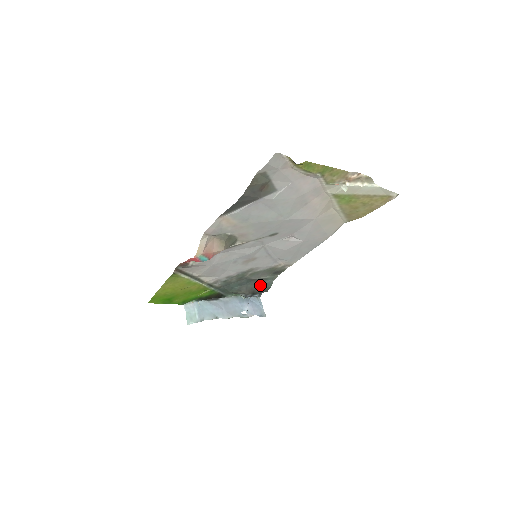
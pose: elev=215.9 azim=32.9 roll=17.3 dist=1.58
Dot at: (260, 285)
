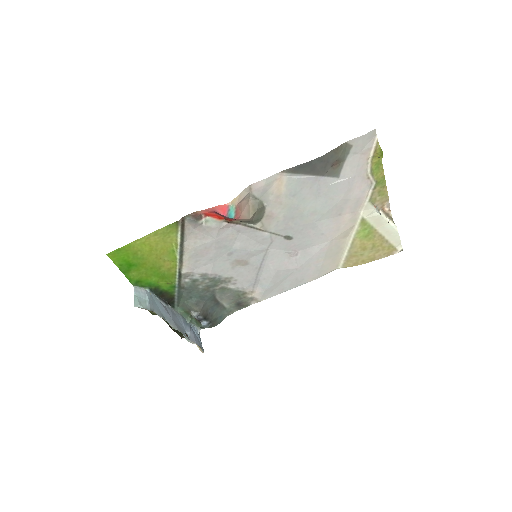
Dot at: (215, 312)
